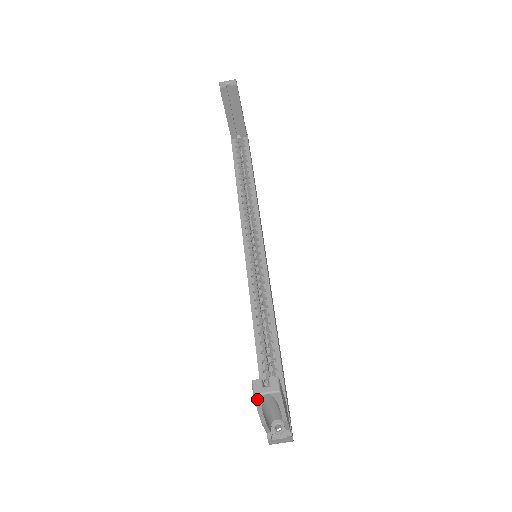
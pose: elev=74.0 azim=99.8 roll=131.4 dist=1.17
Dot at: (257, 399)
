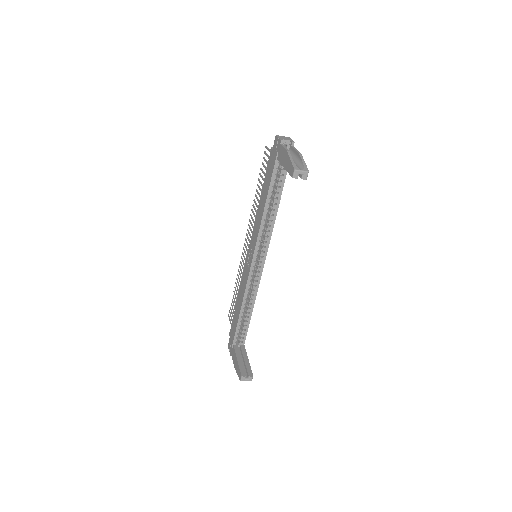
Dot at: (241, 380)
